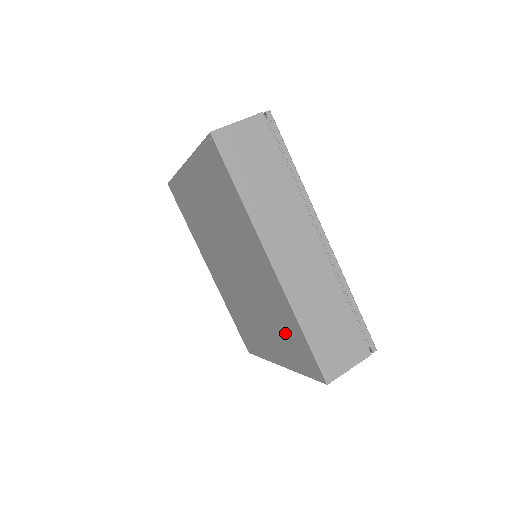
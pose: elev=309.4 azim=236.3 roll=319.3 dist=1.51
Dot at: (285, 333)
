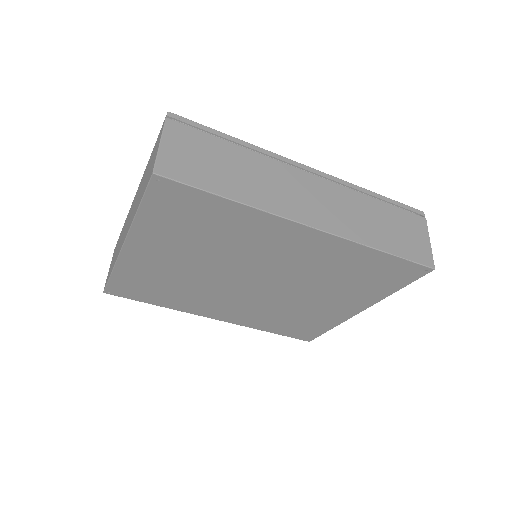
Dot at: (358, 276)
